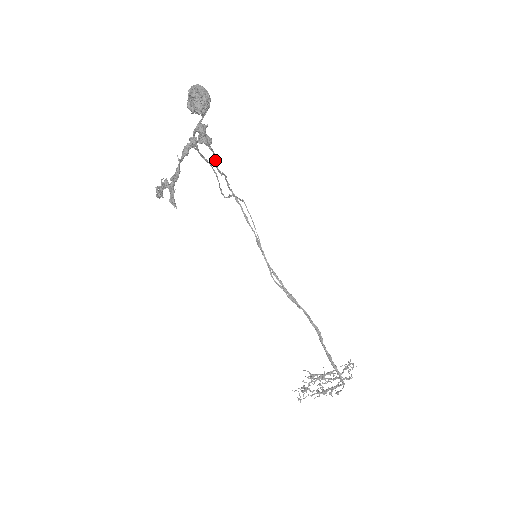
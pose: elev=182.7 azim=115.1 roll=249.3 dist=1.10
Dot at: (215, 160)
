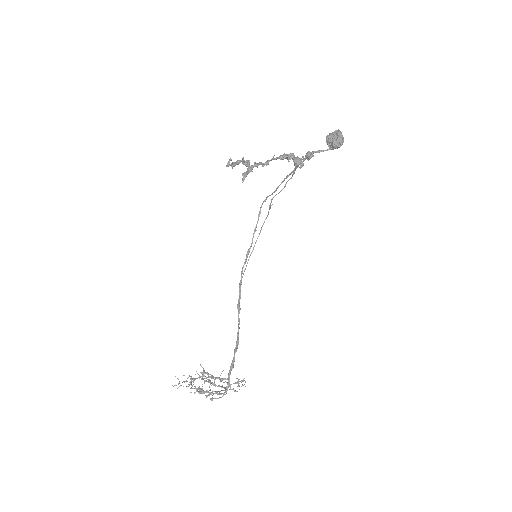
Dot at: occluded
